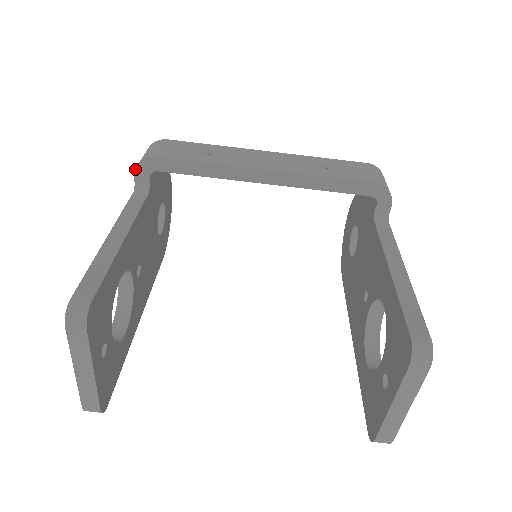
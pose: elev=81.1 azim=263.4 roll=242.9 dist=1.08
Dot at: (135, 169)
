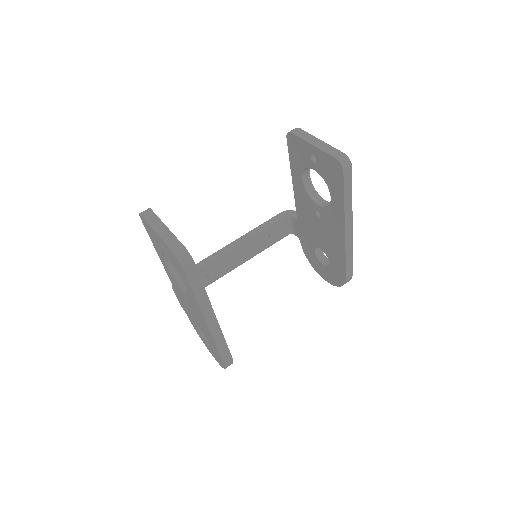
Dot at: (172, 287)
